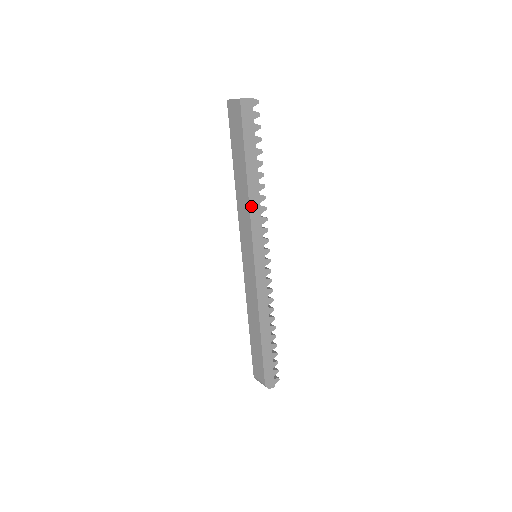
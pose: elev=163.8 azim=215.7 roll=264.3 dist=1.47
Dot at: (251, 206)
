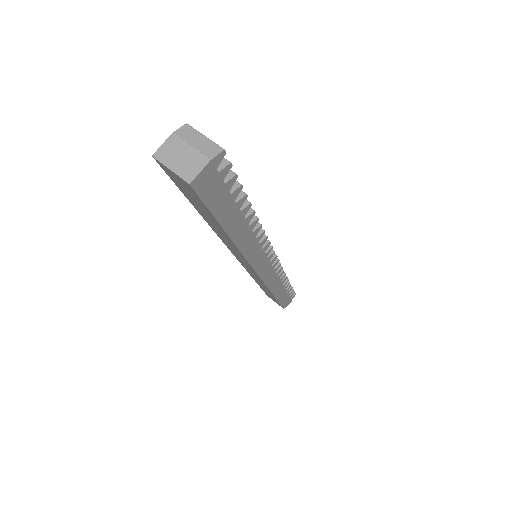
Dot at: (244, 251)
